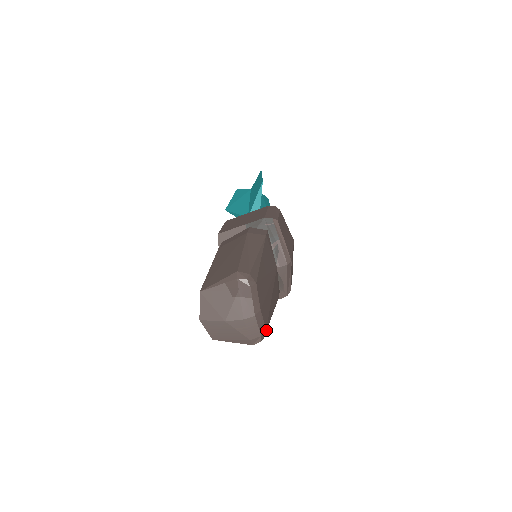
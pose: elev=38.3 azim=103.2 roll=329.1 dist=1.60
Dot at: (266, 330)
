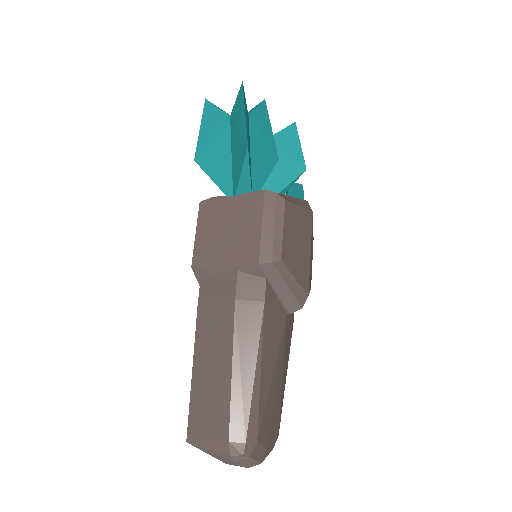
Dot at: occluded
